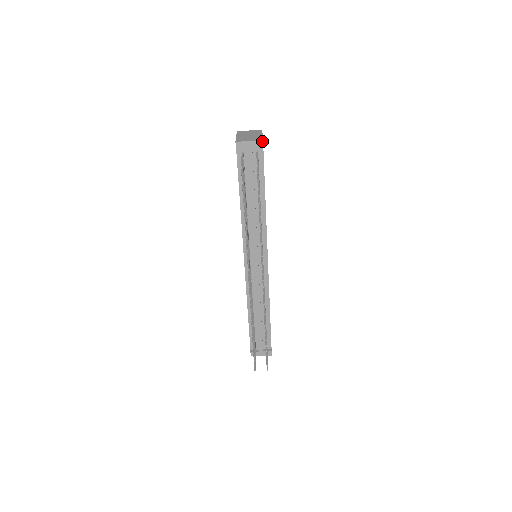
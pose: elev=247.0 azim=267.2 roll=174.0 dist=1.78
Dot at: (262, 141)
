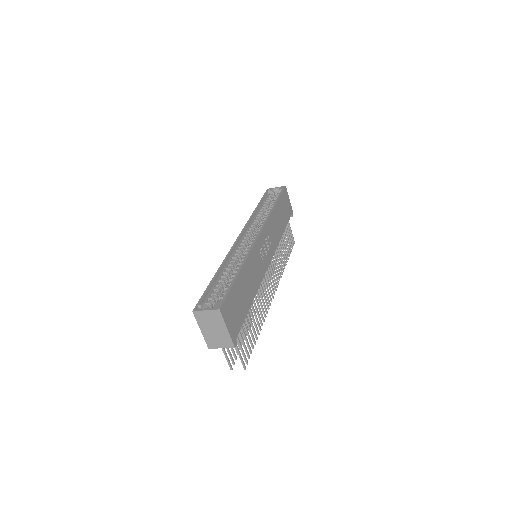
Dot at: (234, 347)
